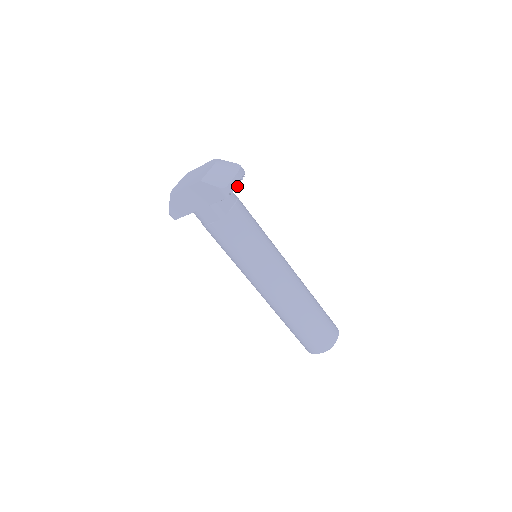
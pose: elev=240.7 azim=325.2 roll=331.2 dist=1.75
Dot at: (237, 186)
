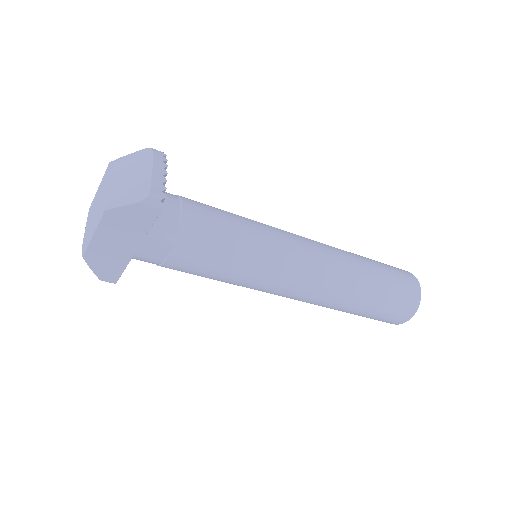
Dot at: (165, 181)
